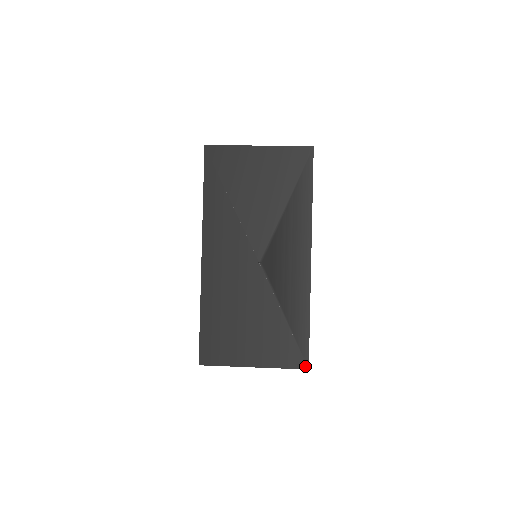
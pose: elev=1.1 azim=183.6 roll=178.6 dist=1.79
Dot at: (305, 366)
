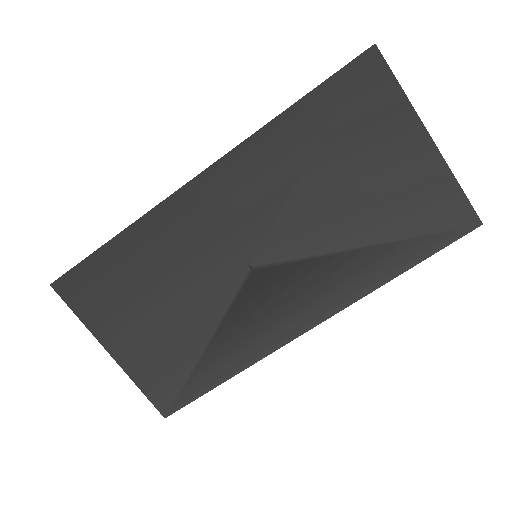
Dot at: (165, 412)
